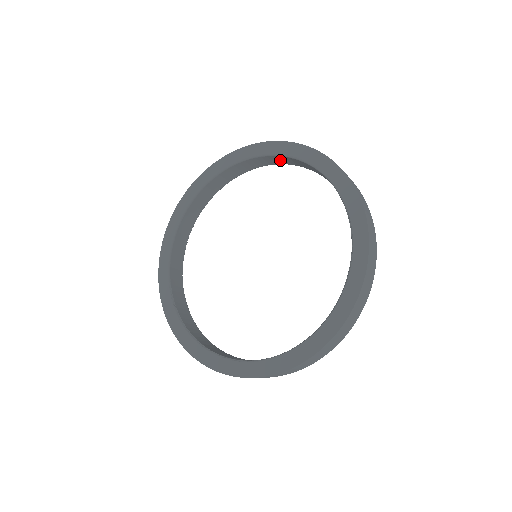
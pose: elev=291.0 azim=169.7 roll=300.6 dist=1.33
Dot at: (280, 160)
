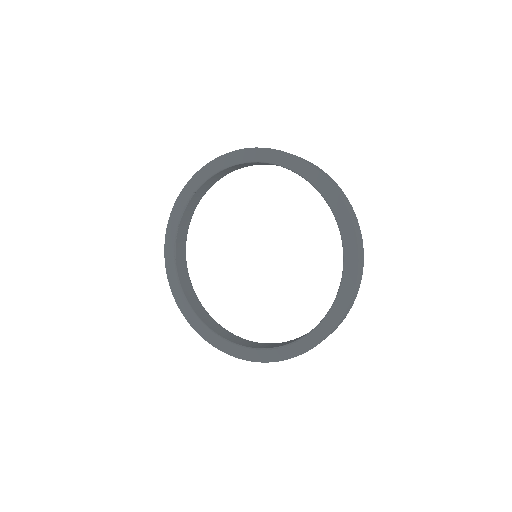
Dot at: occluded
